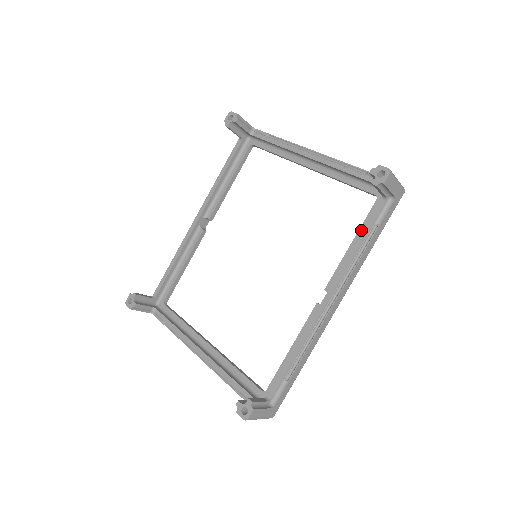
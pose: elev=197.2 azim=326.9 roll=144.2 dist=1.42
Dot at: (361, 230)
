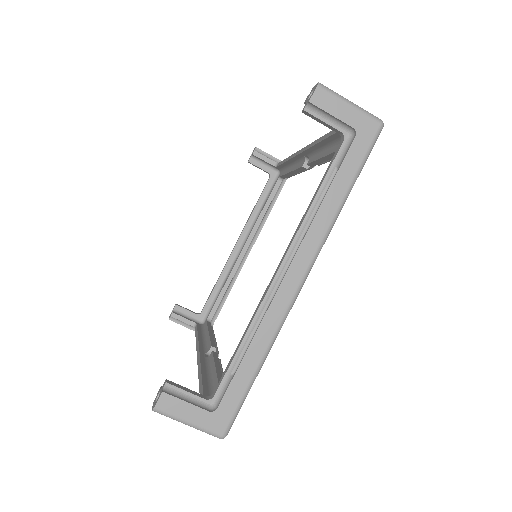
Dot at: (287, 172)
